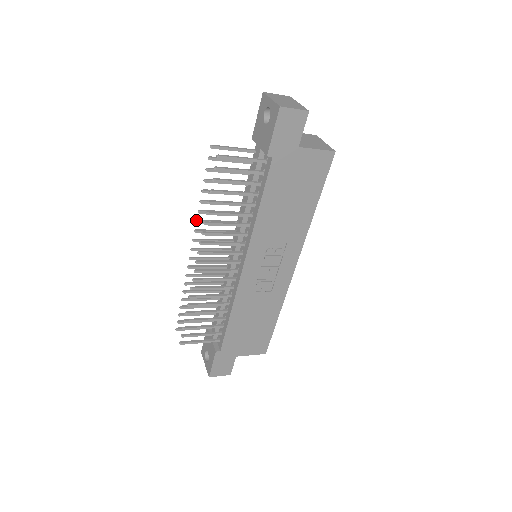
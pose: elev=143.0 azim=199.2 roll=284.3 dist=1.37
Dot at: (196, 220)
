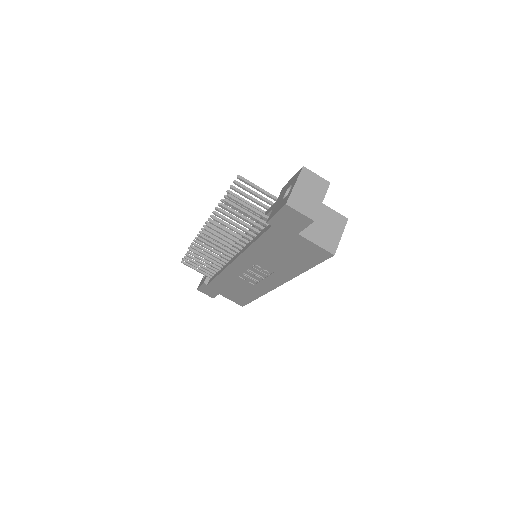
Dot at: (216, 207)
